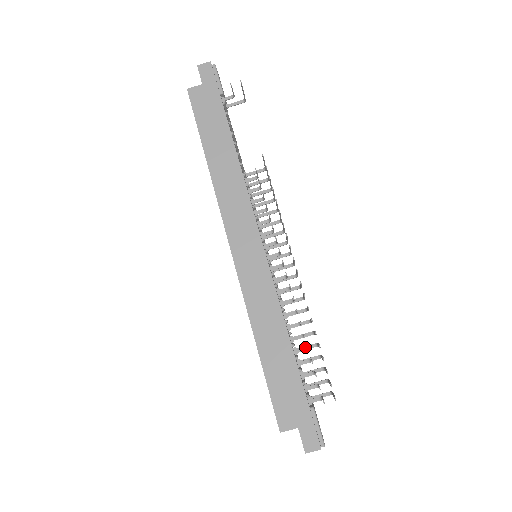
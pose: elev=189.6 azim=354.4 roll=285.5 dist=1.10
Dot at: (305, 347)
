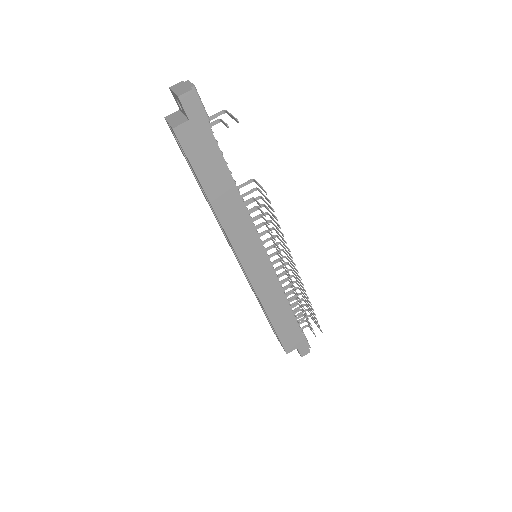
Dot at: (297, 304)
